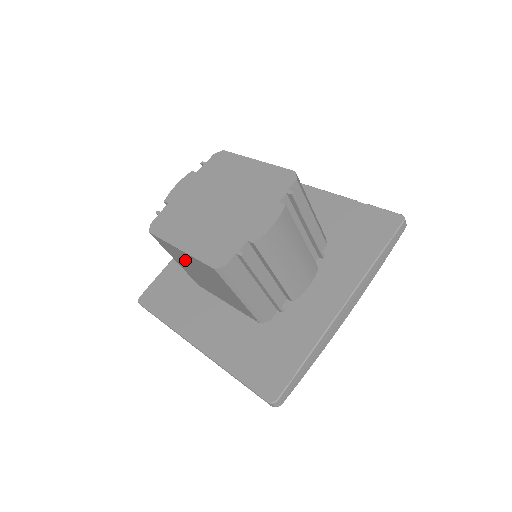
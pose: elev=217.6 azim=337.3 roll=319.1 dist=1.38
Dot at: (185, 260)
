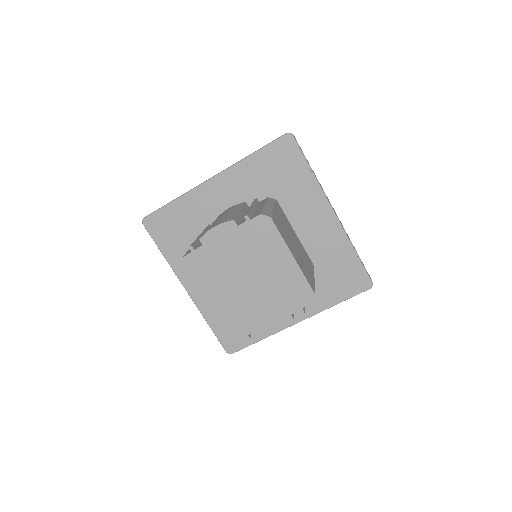
Dot at: occluded
